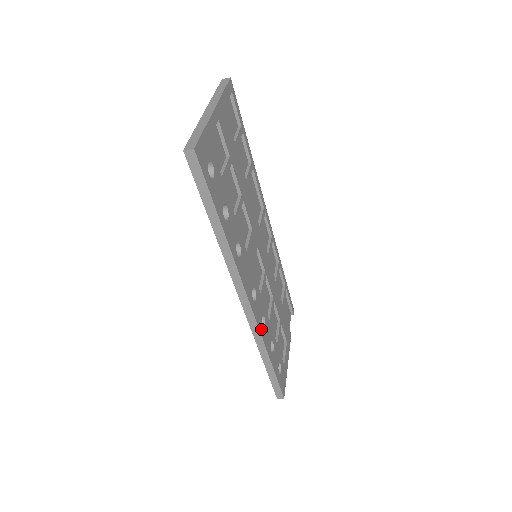
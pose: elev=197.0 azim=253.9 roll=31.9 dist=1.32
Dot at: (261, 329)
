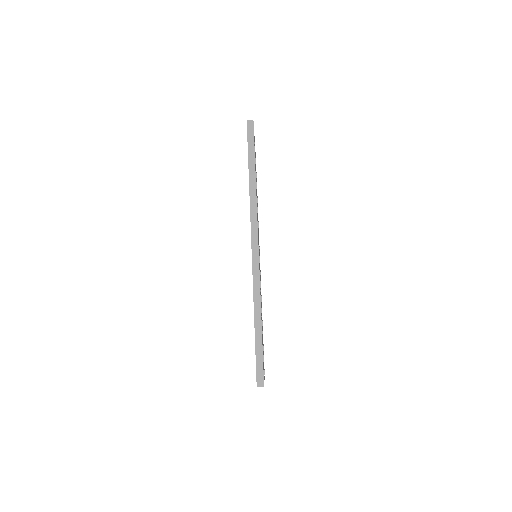
Dot at: occluded
